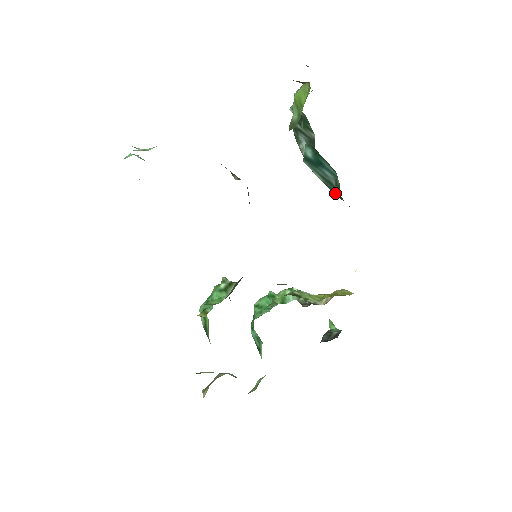
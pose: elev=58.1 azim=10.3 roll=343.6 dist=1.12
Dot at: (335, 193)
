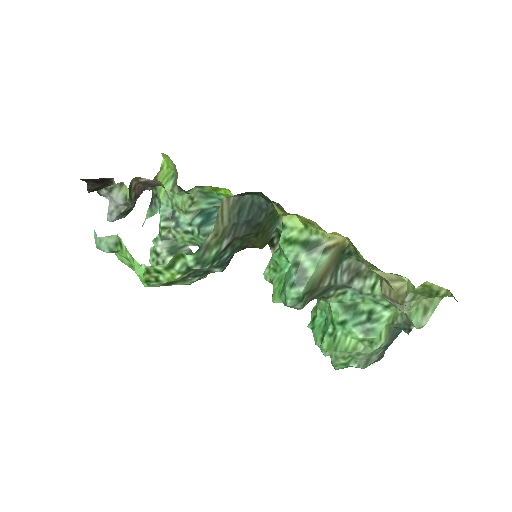
Dot at: occluded
